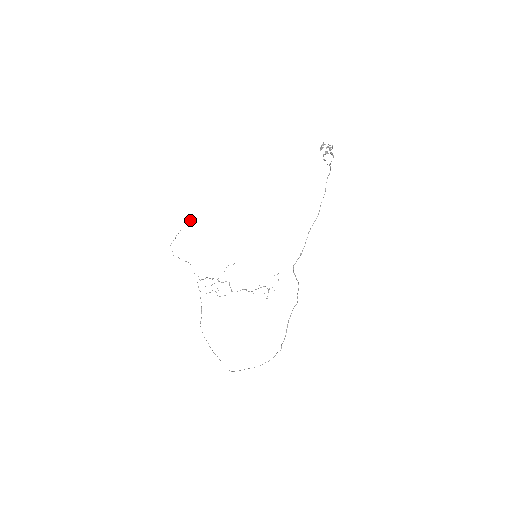
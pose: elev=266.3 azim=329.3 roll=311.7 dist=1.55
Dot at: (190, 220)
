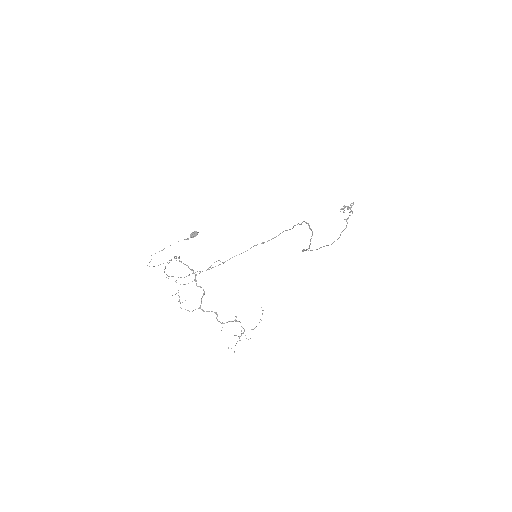
Dot at: (192, 235)
